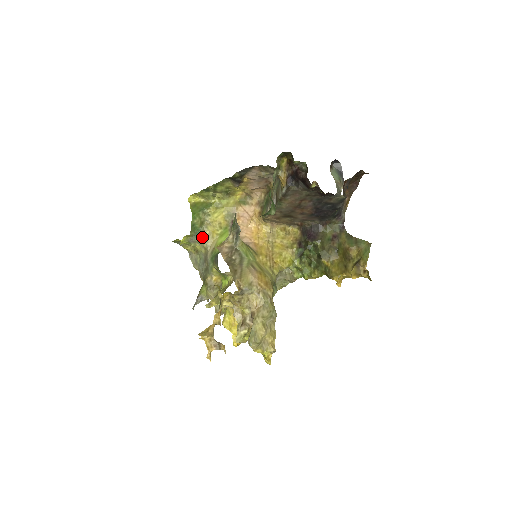
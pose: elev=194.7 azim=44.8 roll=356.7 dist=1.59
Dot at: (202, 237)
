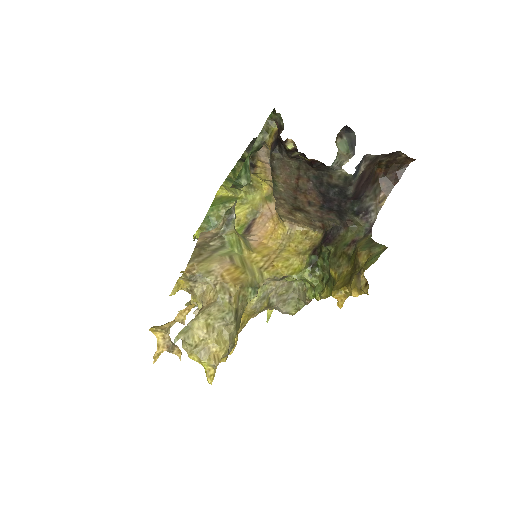
Dot at: occluded
